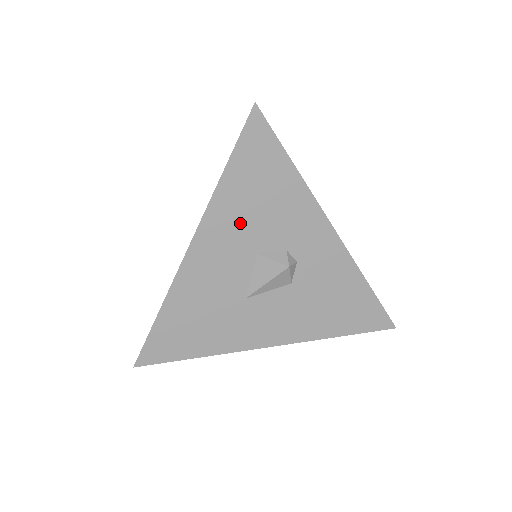
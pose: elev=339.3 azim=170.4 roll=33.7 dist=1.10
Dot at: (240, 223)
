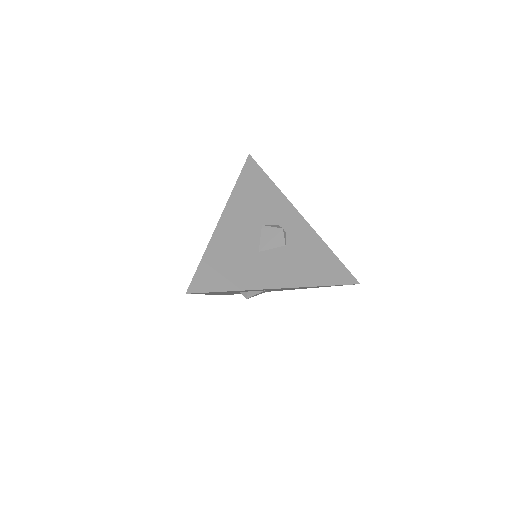
Dot at: (249, 207)
